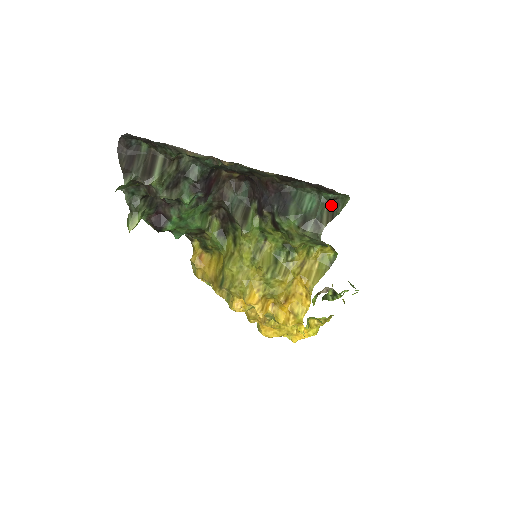
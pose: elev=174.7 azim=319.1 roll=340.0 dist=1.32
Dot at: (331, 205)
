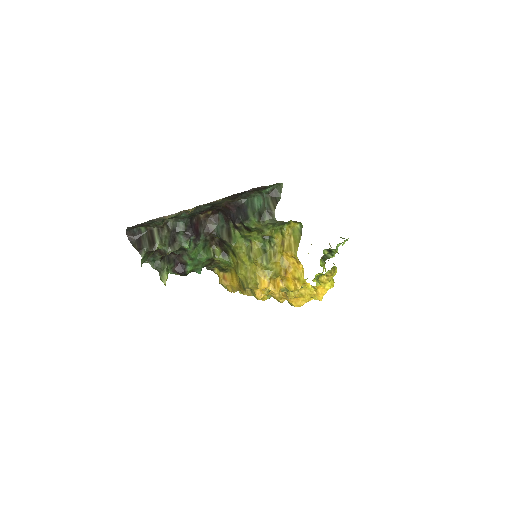
Dot at: (272, 195)
